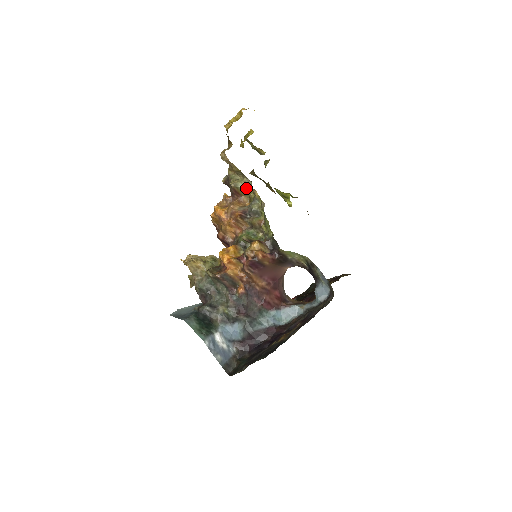
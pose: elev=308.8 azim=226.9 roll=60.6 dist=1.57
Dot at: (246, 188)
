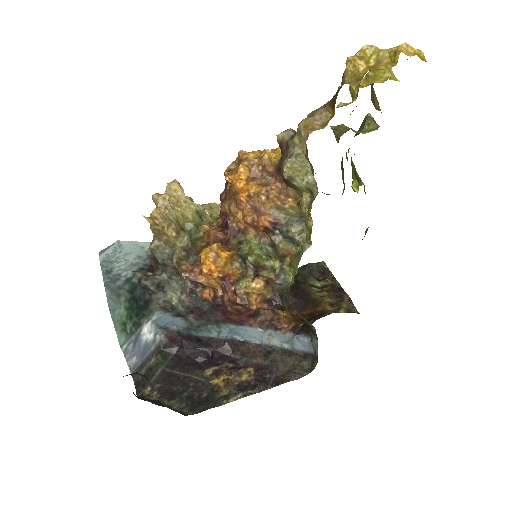
Dot at: (304, 189)
